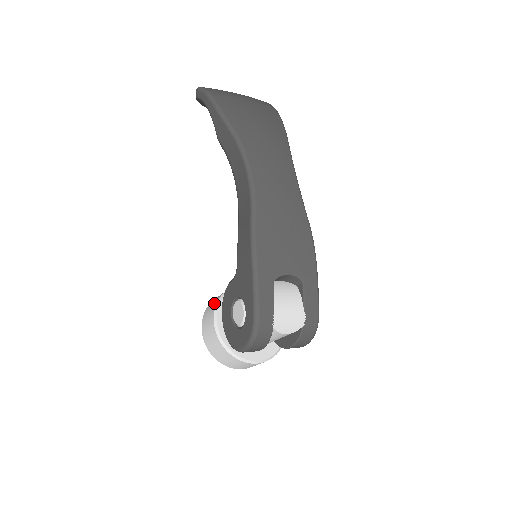
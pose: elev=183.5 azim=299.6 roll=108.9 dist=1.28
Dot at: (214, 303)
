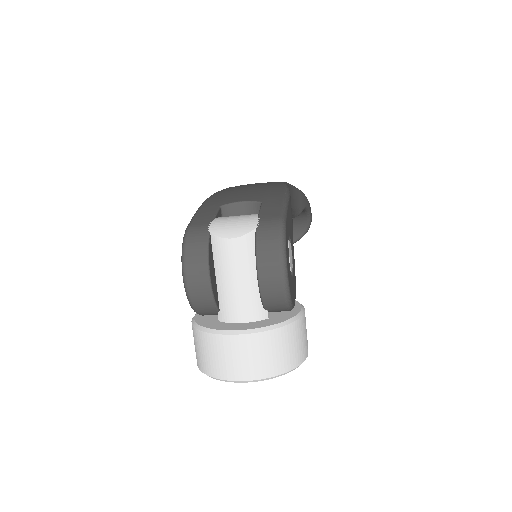
Dot at: occluded
